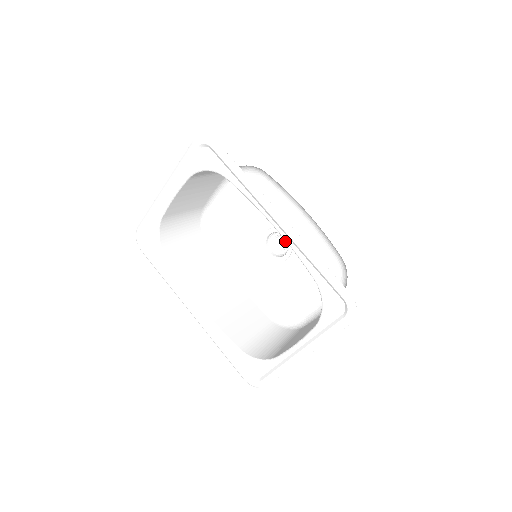
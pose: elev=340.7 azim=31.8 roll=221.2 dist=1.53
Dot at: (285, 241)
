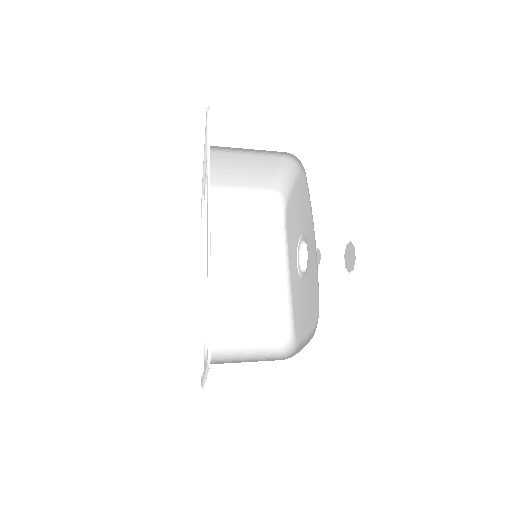
Dot at: occluded
